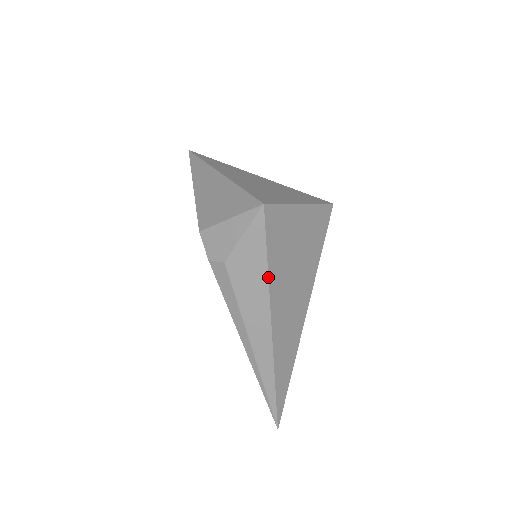
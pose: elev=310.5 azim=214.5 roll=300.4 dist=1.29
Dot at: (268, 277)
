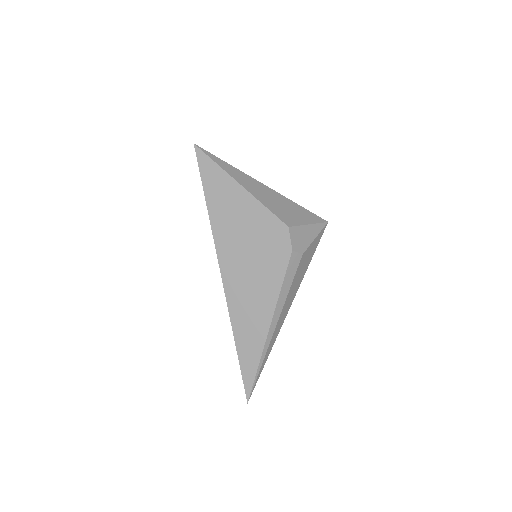
Dot at: occluded
